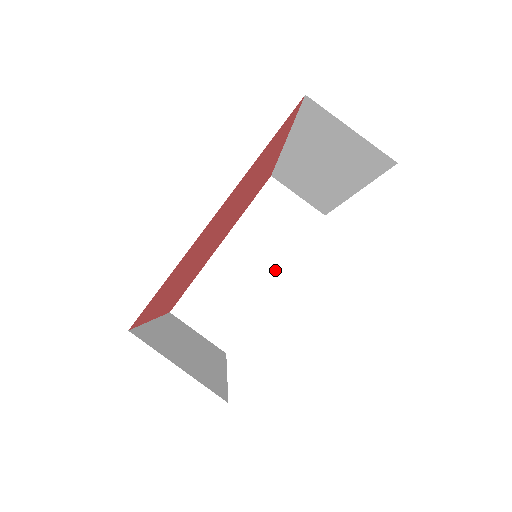
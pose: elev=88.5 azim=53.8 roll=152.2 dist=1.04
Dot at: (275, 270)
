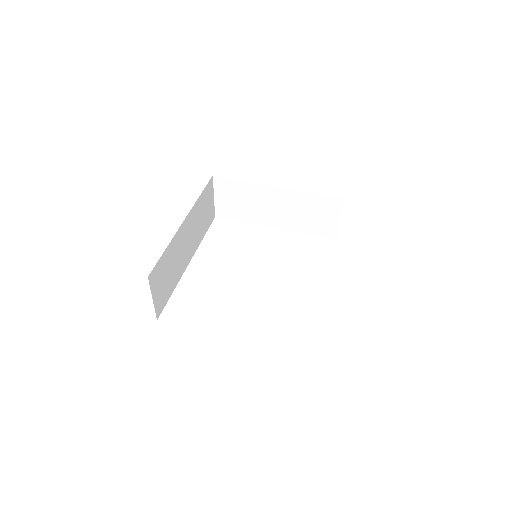
Dot at: (282, 225)
